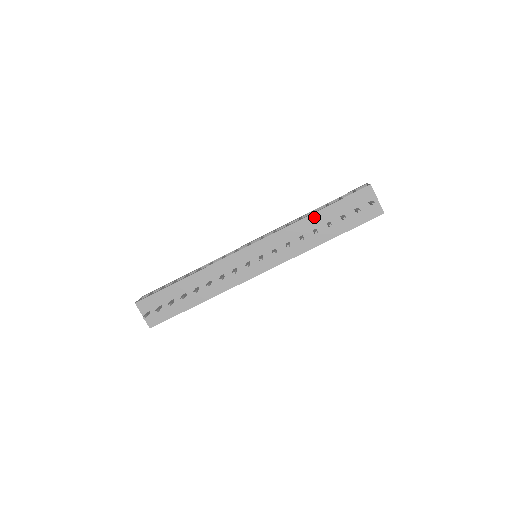
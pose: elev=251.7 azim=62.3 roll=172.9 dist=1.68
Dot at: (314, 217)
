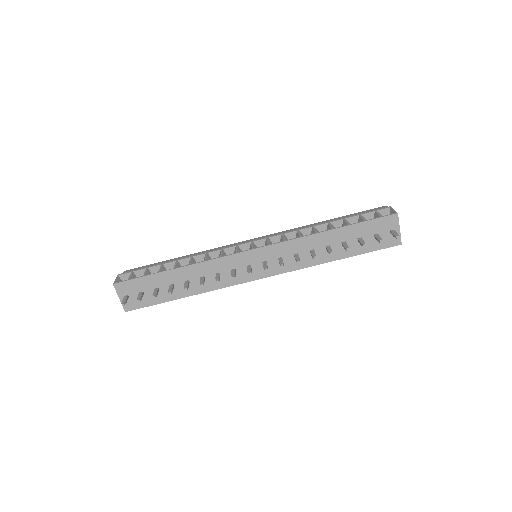
Dot at: (331, 234)
